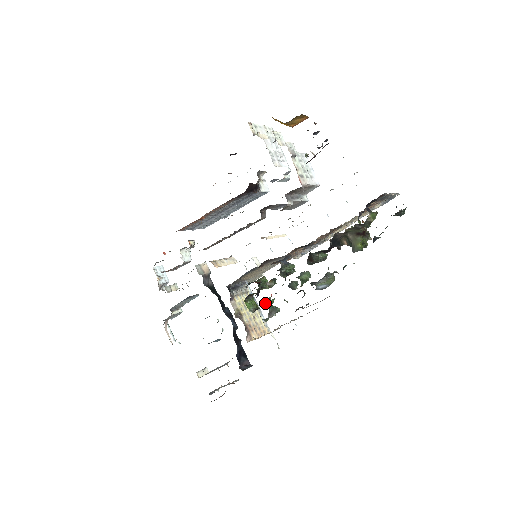
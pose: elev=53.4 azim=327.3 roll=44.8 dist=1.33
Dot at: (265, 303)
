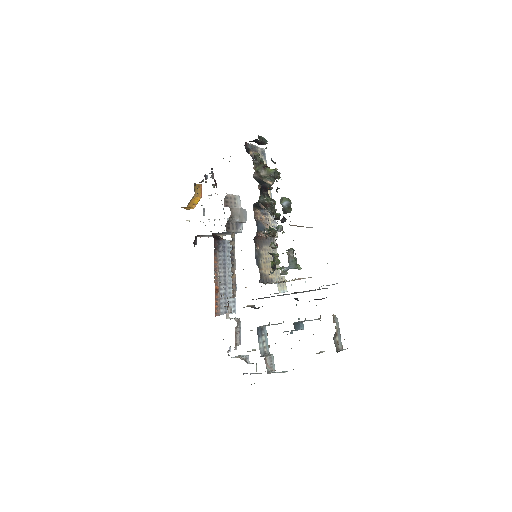
Dot at: occluded
